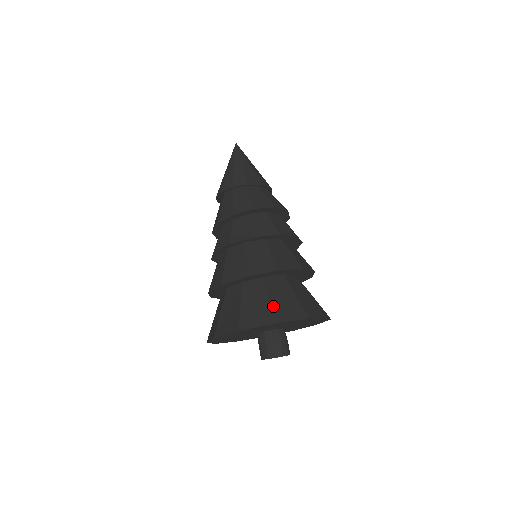
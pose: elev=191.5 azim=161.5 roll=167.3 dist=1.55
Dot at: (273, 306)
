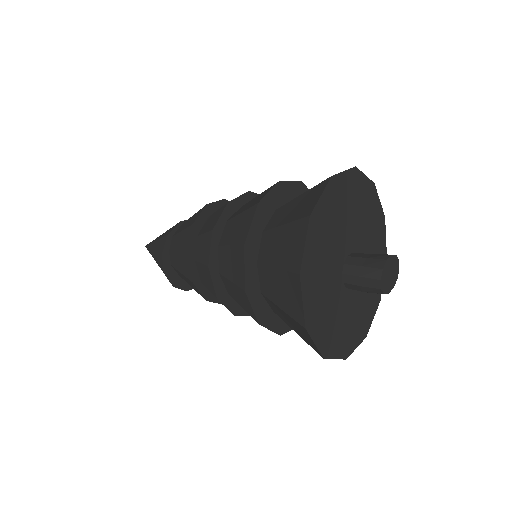
Dot at: occluded
